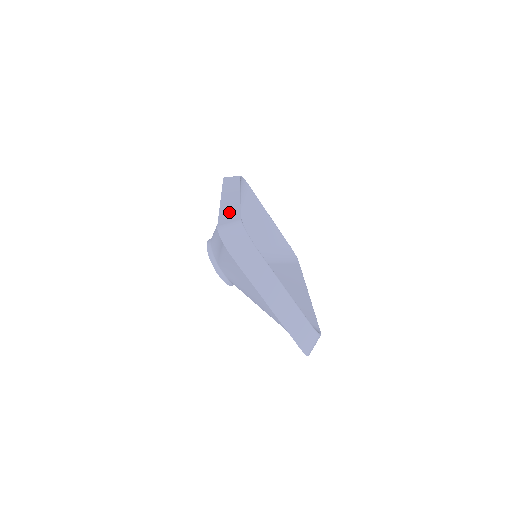
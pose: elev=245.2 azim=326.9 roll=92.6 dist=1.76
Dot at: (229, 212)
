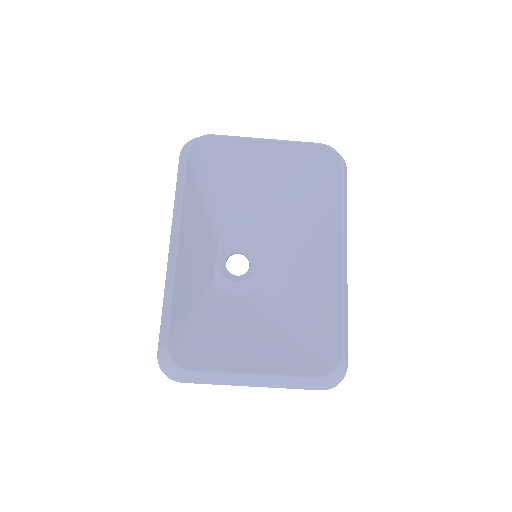
Dot at: (164, 311)
